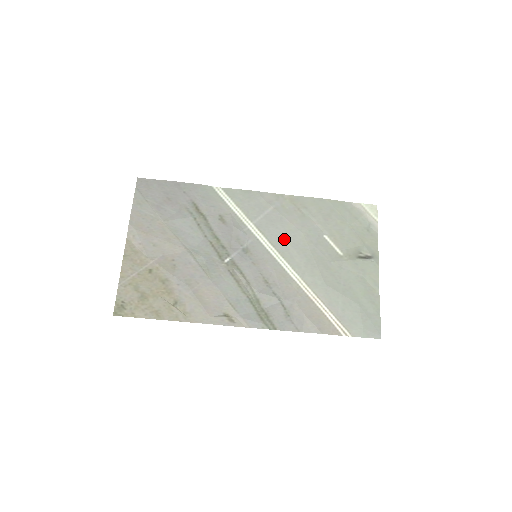
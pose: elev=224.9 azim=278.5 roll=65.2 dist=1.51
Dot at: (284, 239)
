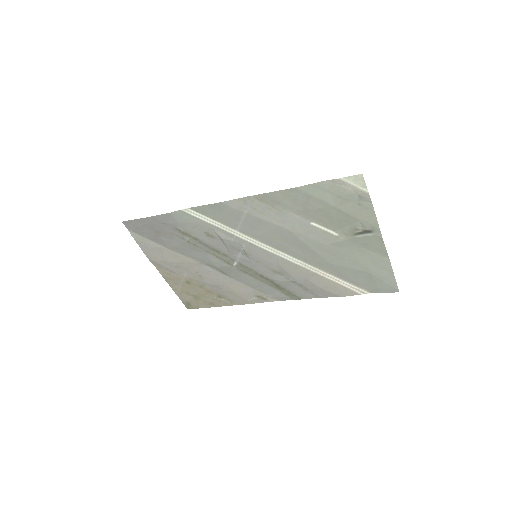
Dot at: (272, 237)
